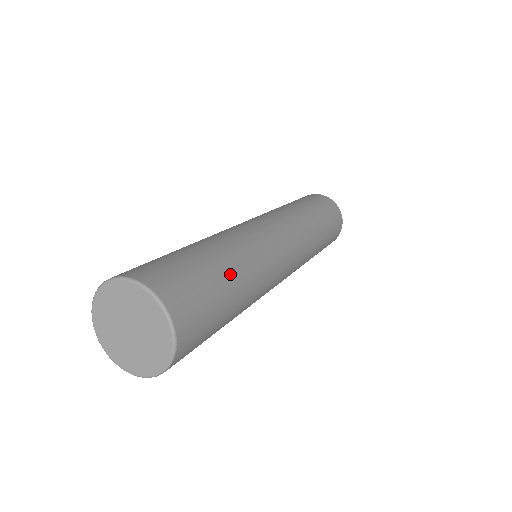
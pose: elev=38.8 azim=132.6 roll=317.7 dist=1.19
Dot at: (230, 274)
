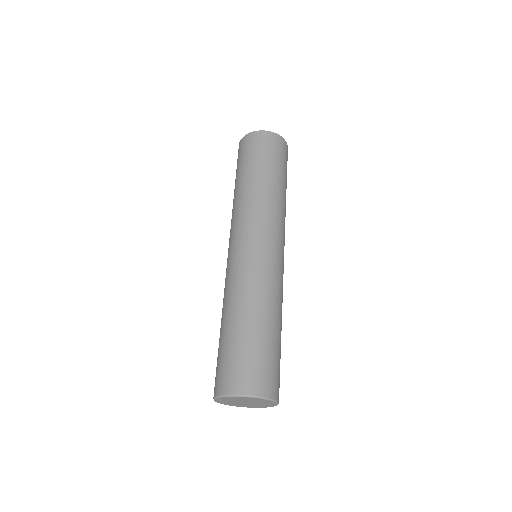
Dot at: occluded
